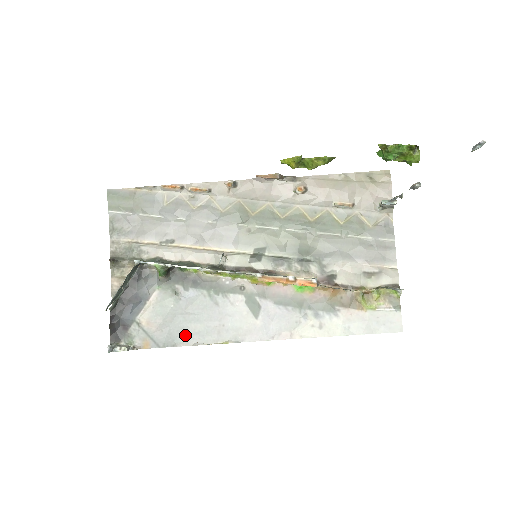
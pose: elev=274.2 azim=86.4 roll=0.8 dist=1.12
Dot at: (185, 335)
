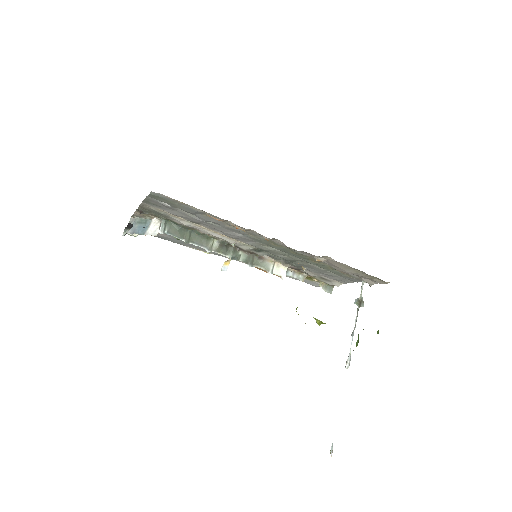
Dot at: (182, 243)
